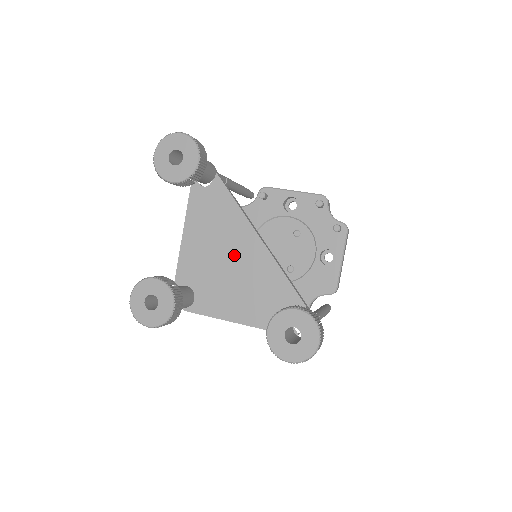
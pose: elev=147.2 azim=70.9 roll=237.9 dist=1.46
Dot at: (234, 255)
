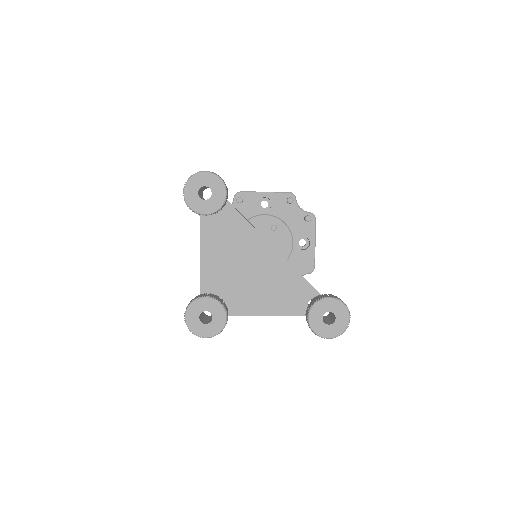
Dot at: (250, 261)
